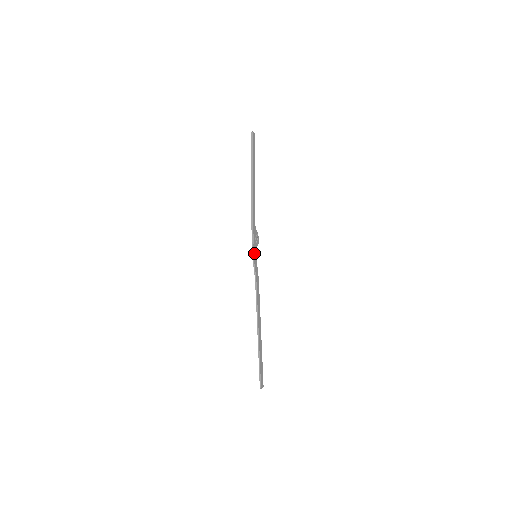
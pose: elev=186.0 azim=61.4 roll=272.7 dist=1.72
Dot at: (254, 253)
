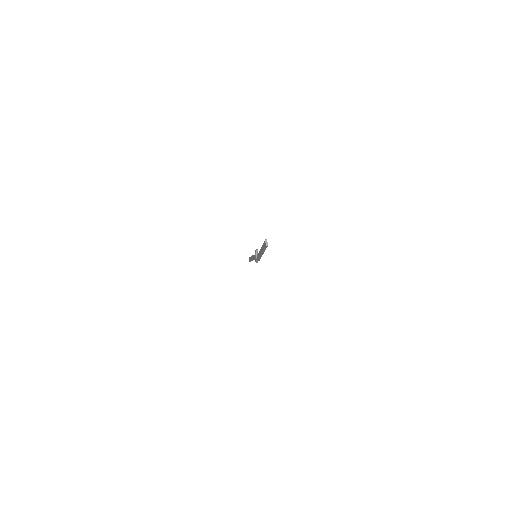
Dot at: occluded
